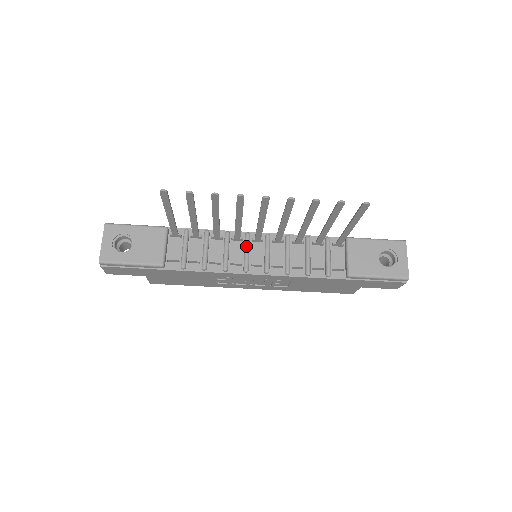
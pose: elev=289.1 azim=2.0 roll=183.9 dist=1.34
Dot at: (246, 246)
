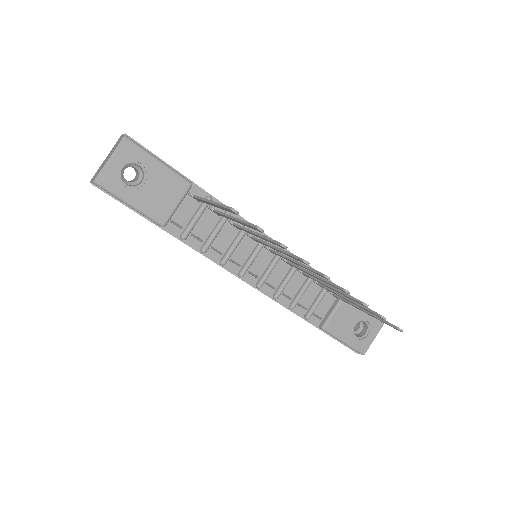
Dot at: (257, 251)
